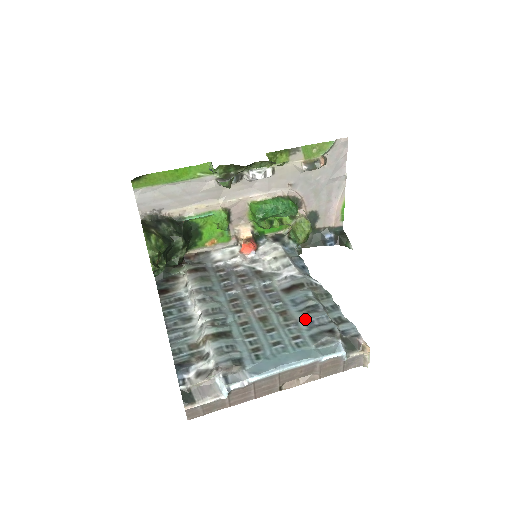
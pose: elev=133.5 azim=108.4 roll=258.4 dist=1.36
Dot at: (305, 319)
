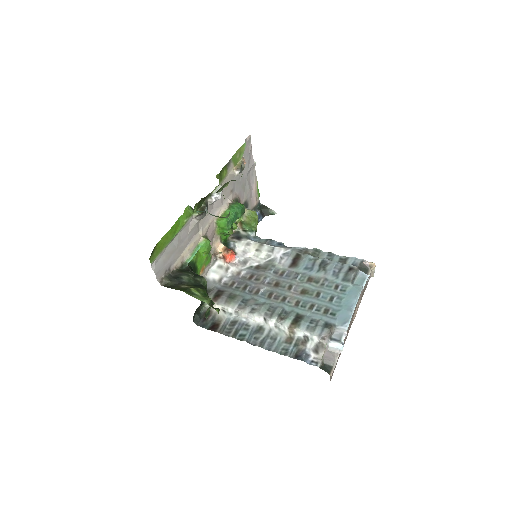
Dot at: (328, 273)
